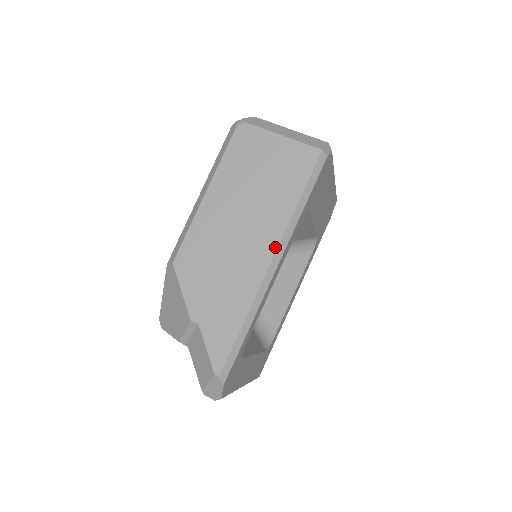
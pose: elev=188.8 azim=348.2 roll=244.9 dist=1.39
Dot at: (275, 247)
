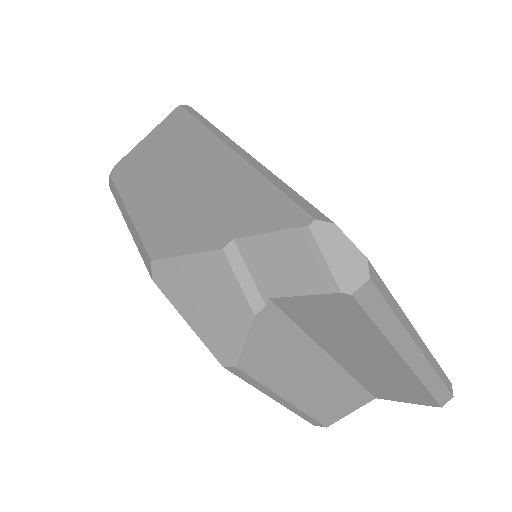
Dot at: (219, 142)
